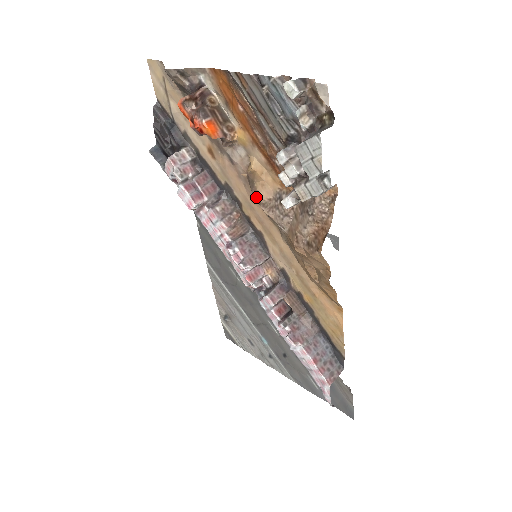
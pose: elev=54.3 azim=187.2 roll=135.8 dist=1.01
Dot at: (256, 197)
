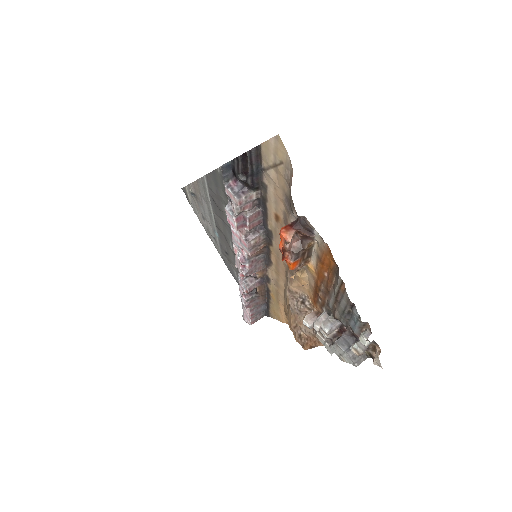
Dot at: (288, 281)
